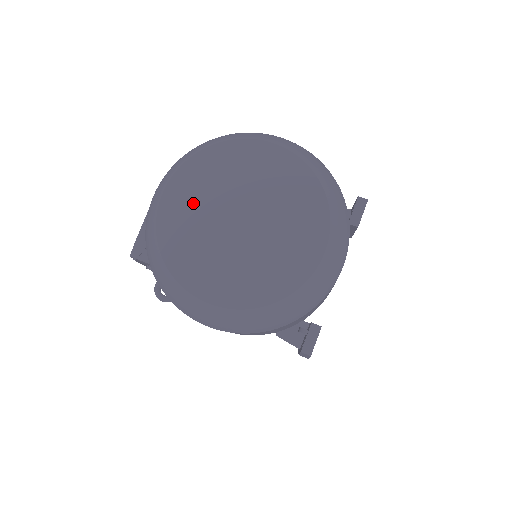
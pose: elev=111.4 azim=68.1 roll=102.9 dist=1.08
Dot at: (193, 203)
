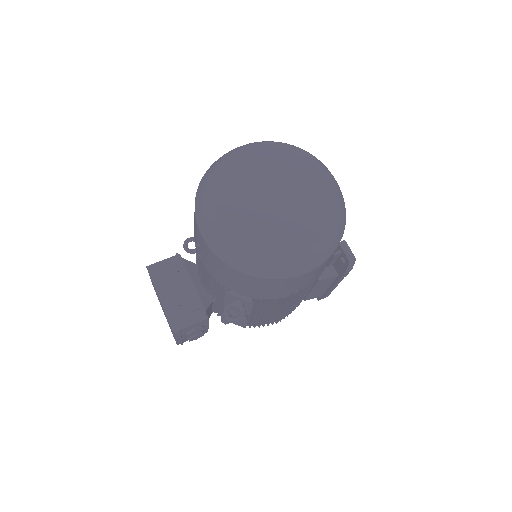
Dot at: (240, 207)
